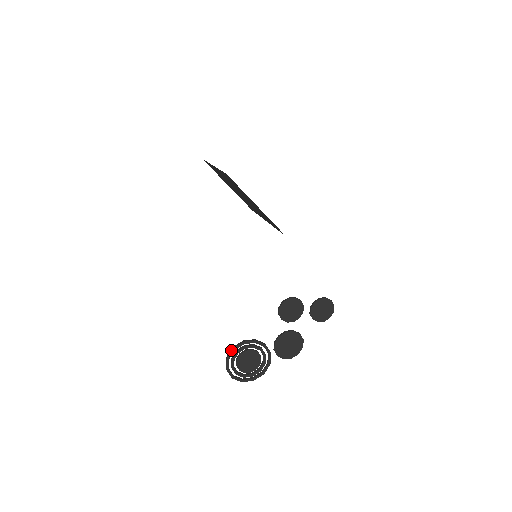
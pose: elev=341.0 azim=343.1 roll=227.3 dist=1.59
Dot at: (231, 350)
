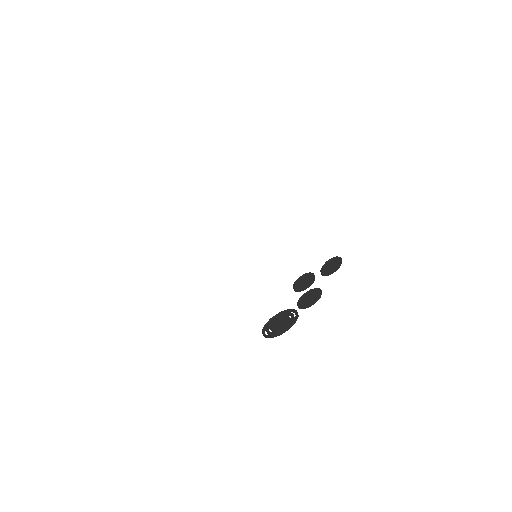
Dot at: (264, 328)
